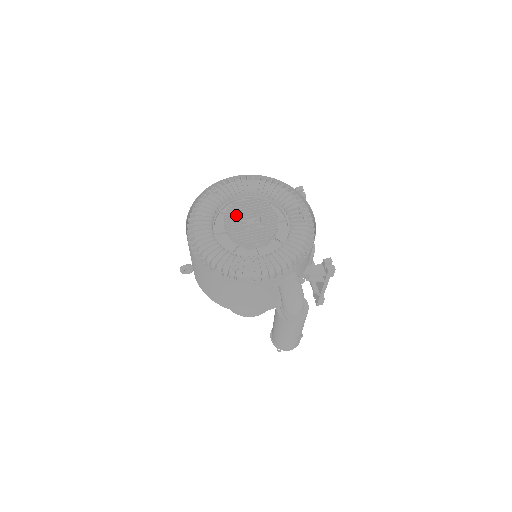
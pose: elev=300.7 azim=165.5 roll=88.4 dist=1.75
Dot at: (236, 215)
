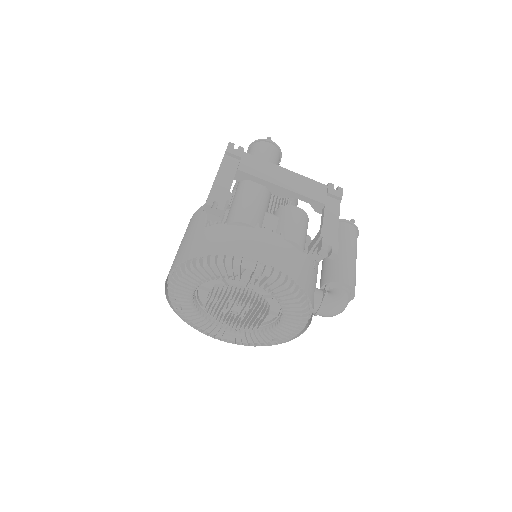
Dot at: occluded
